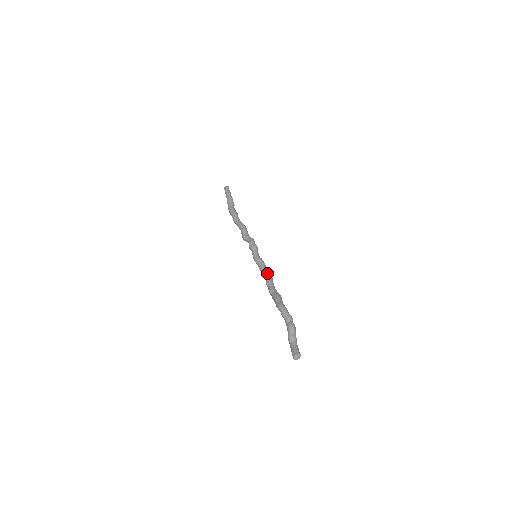
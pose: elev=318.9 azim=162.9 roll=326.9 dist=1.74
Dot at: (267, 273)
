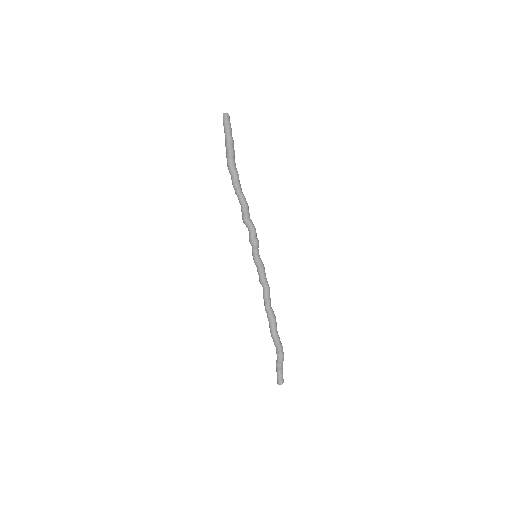
Dot at: (265, 284)
